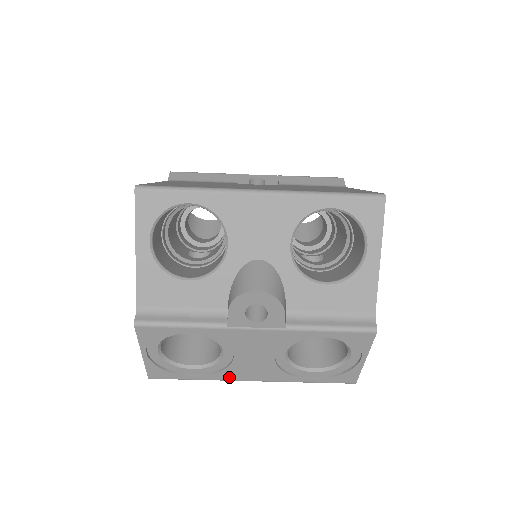
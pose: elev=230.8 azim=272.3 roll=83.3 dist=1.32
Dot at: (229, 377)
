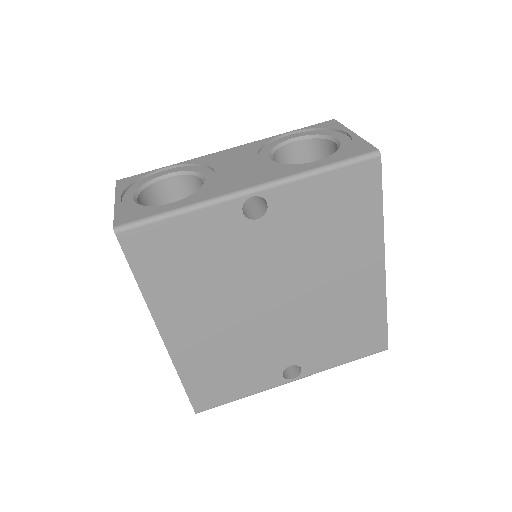
Dot at: (218, 193)
